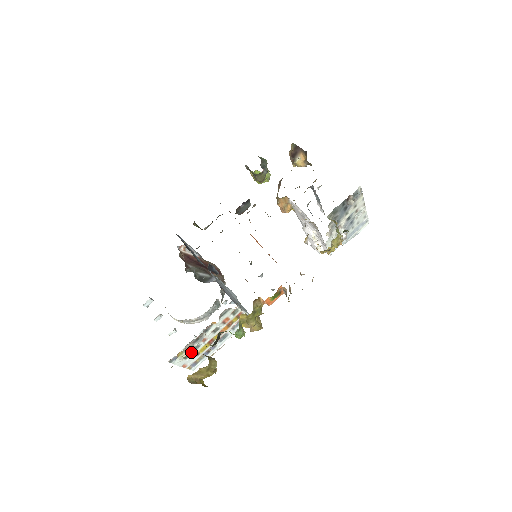
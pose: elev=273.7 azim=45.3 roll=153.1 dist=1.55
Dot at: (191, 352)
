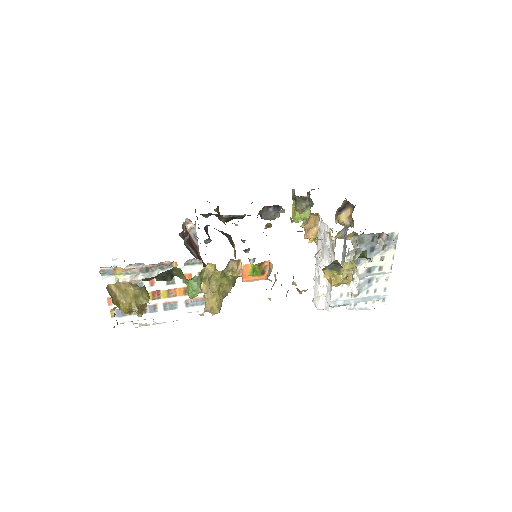
Dot at: occluded
